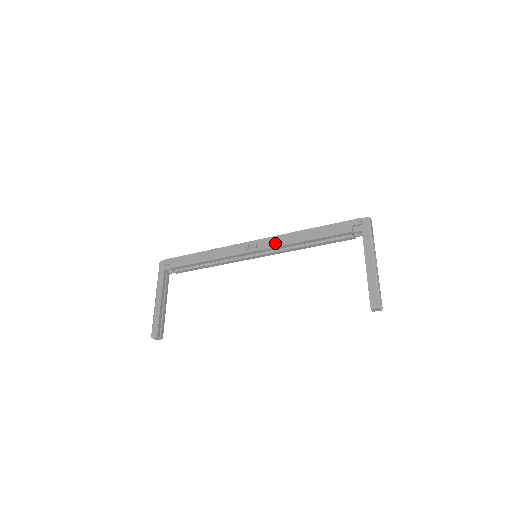
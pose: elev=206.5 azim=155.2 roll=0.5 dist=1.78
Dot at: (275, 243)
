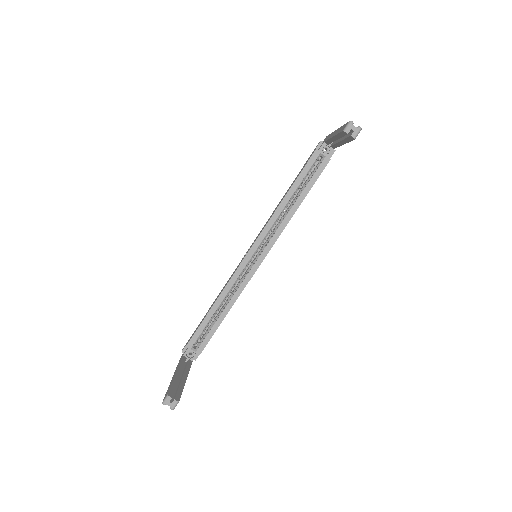
Dot at: (264, 226)
